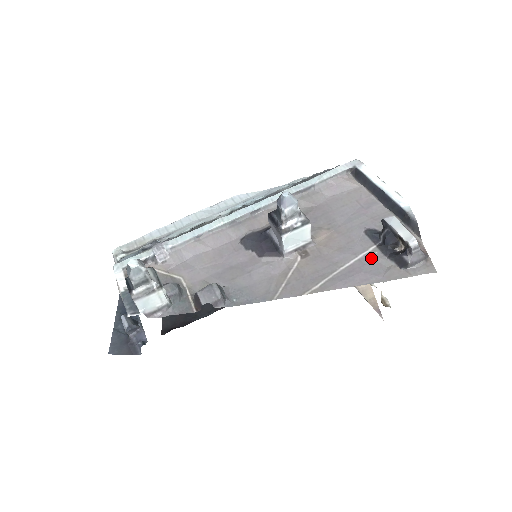
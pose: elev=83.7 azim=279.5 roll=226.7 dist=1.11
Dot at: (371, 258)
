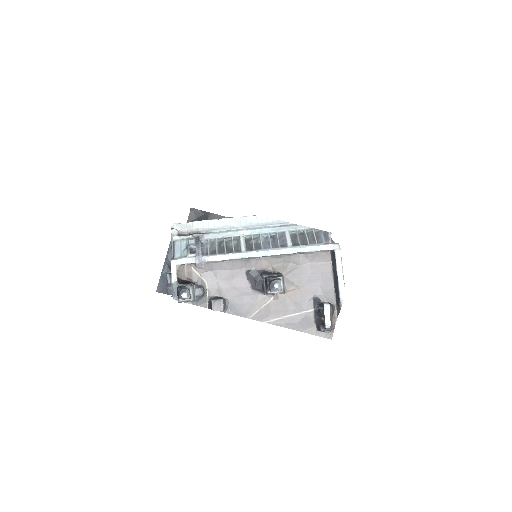
Dot at: (307, 316)
